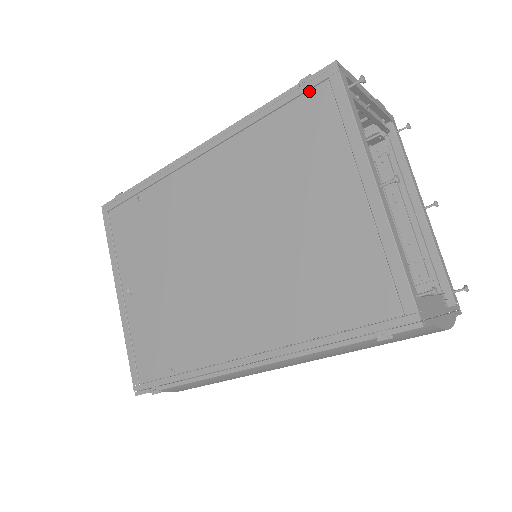
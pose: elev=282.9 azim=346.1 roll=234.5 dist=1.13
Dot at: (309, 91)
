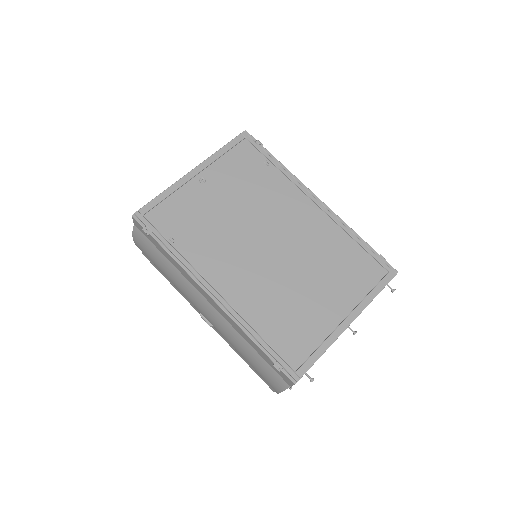
Dot at: (378, 263)
